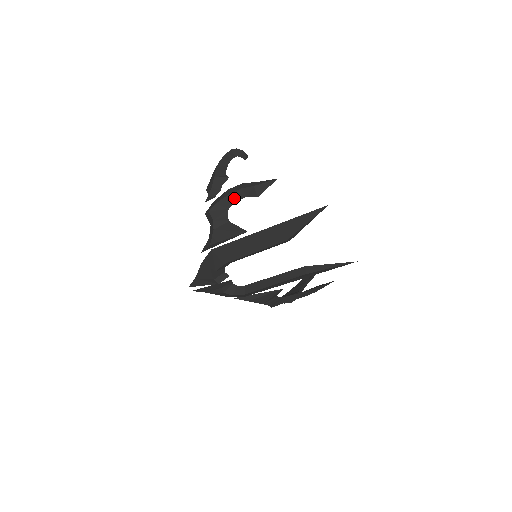
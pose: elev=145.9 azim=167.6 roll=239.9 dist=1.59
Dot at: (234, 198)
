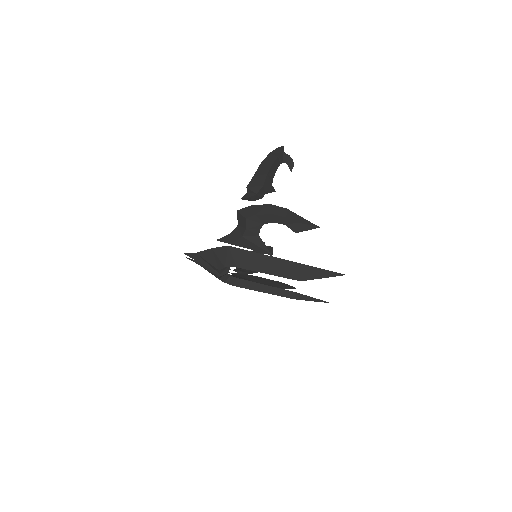
Dot at: (274, 219)
